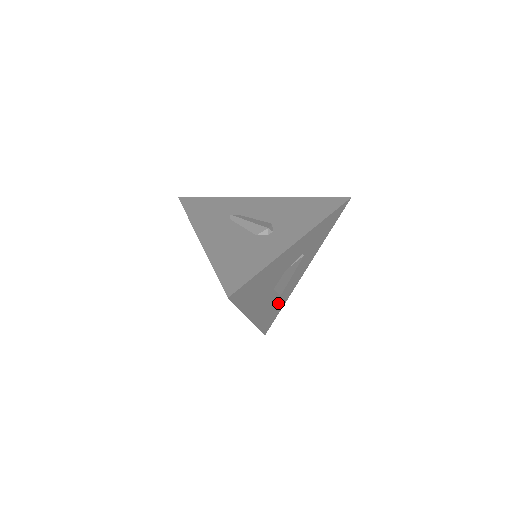
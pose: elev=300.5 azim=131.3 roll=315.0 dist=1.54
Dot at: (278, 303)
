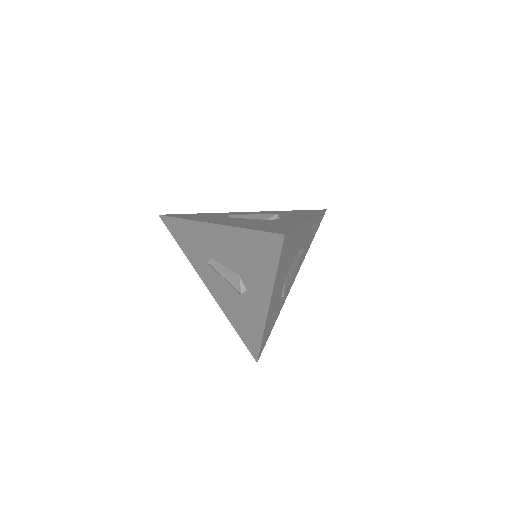
Dot at: (276, 312)
